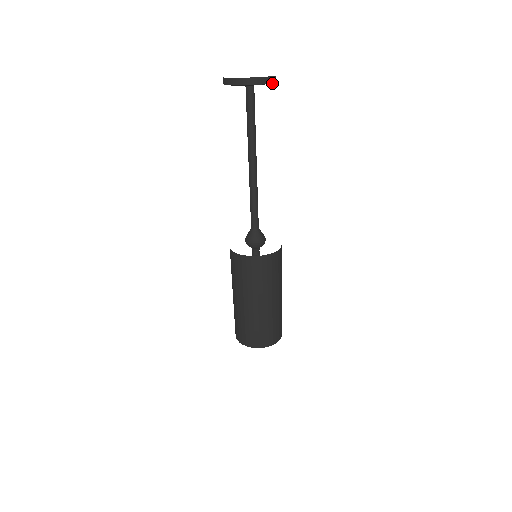
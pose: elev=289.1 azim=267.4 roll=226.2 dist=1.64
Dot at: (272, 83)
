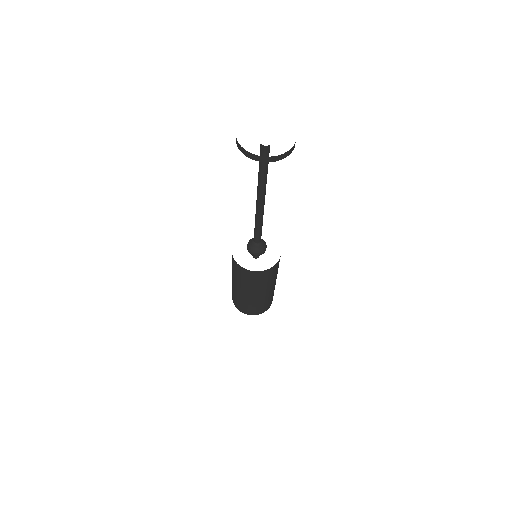
Dot at: (290, 153)
